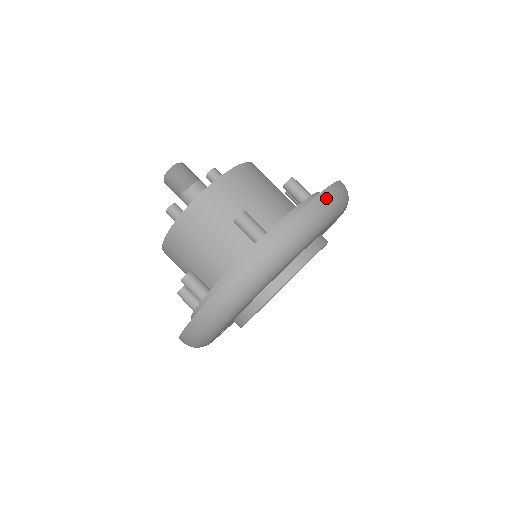
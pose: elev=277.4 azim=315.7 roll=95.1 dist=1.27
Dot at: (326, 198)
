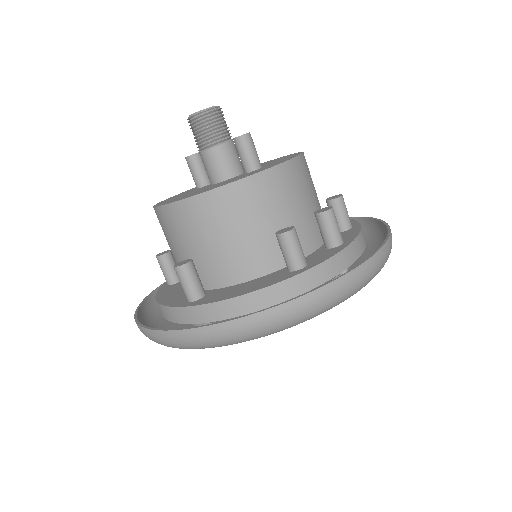
Dot at: (252, 324)
